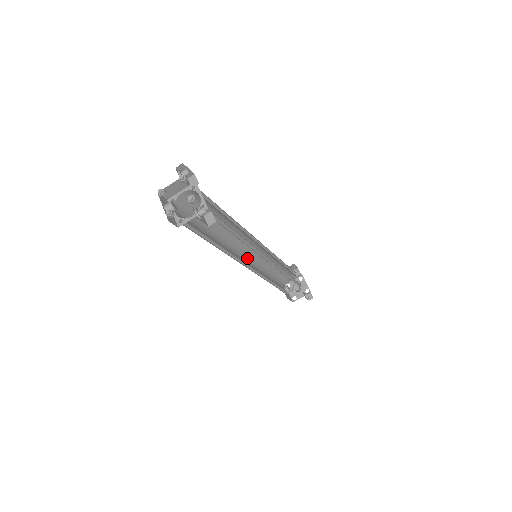
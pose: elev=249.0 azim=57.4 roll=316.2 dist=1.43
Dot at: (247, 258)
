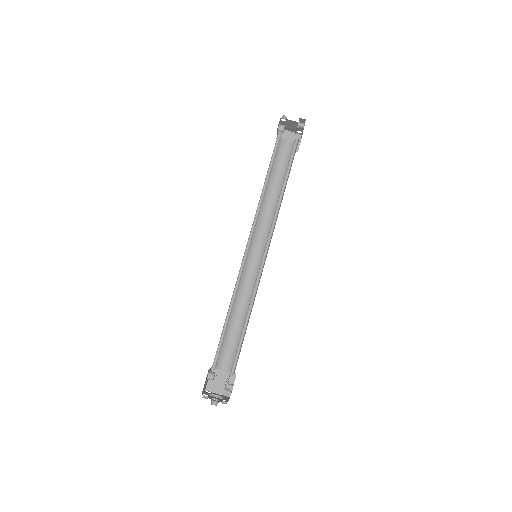
Dot at: occluded
